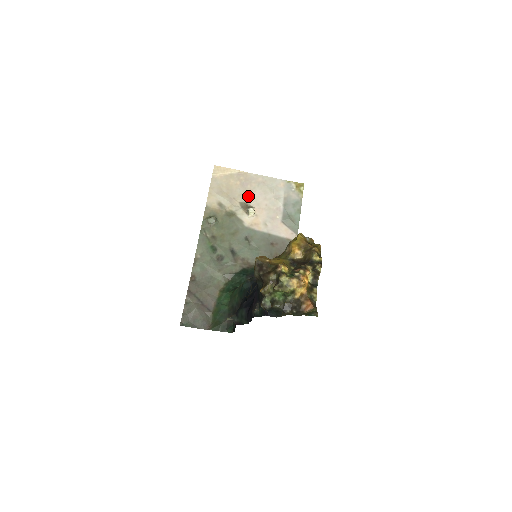
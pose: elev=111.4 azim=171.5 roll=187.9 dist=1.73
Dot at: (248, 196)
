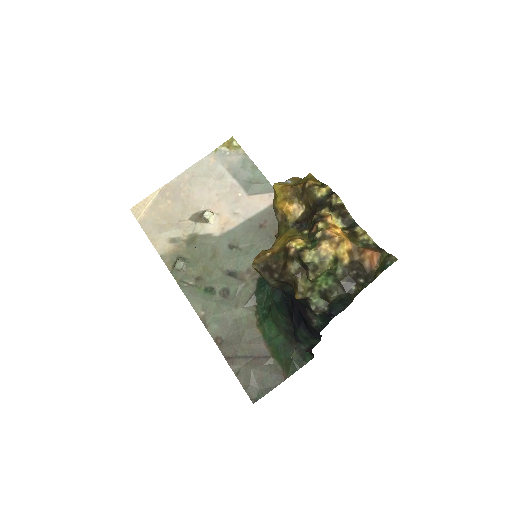
Dot at: (191, 205)
